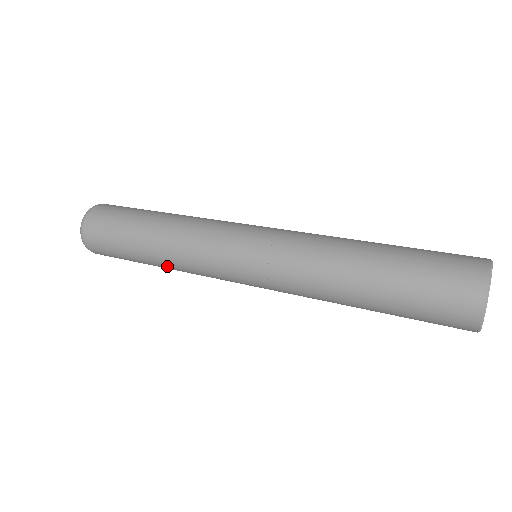
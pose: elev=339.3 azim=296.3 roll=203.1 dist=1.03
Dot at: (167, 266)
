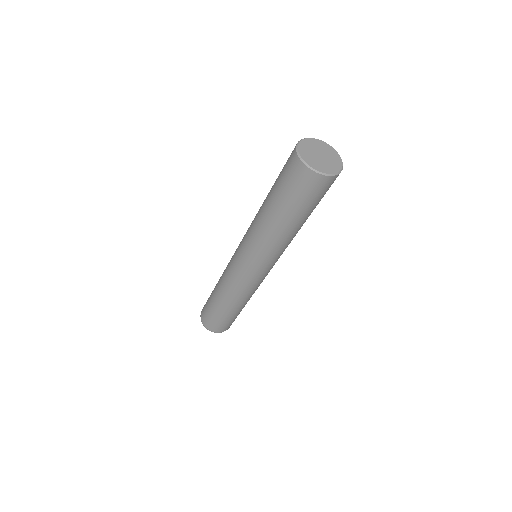
Dot at: (230, 301)
